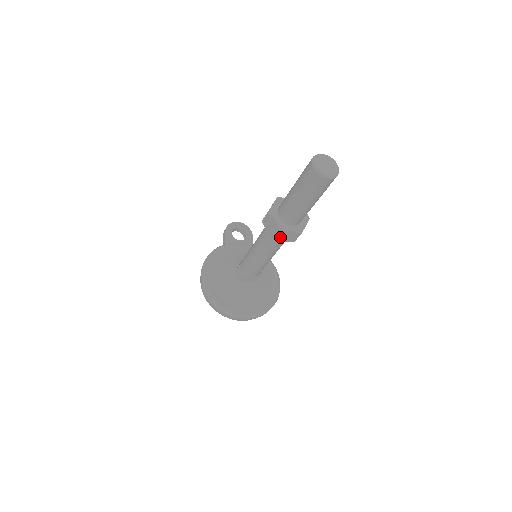
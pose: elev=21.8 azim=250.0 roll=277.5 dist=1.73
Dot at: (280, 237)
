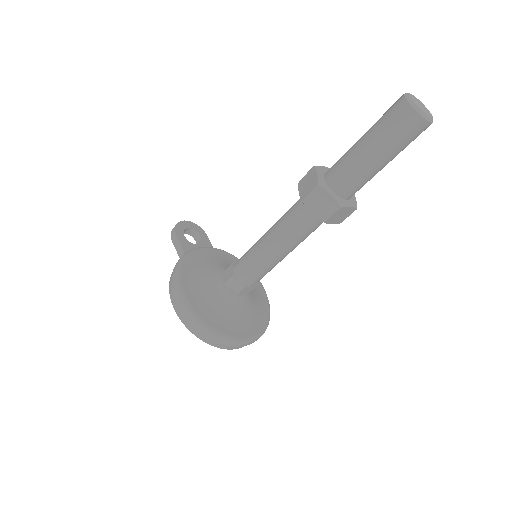
Dot at: (333, 218)
